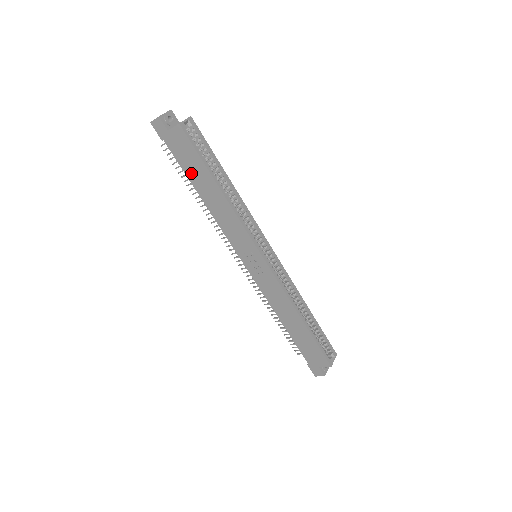
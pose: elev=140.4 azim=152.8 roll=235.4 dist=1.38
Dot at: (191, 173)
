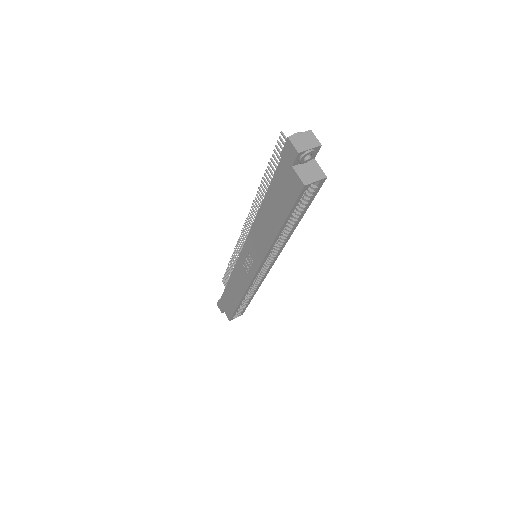
Dot at: (273, 196)
